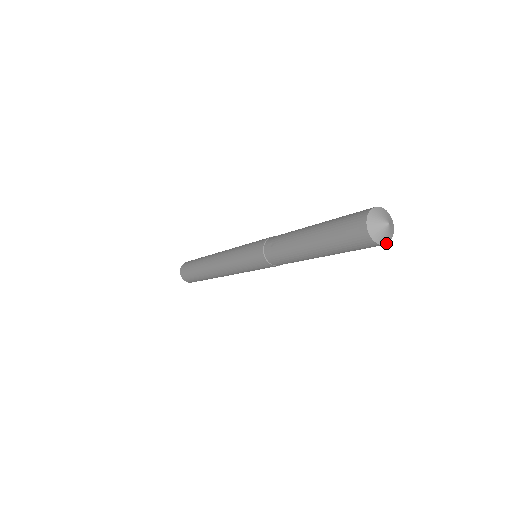
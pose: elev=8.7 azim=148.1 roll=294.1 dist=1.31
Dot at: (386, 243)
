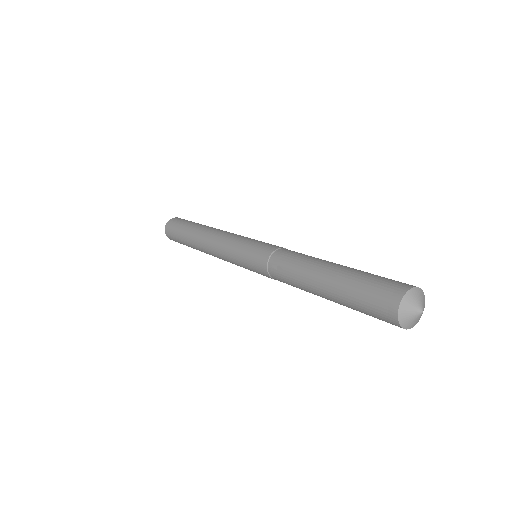
Dot at: occluded
